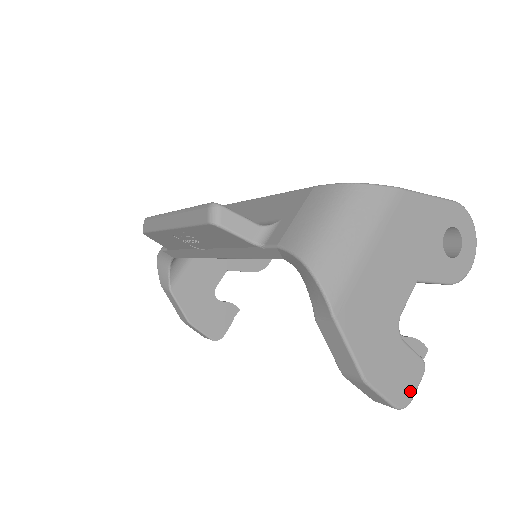
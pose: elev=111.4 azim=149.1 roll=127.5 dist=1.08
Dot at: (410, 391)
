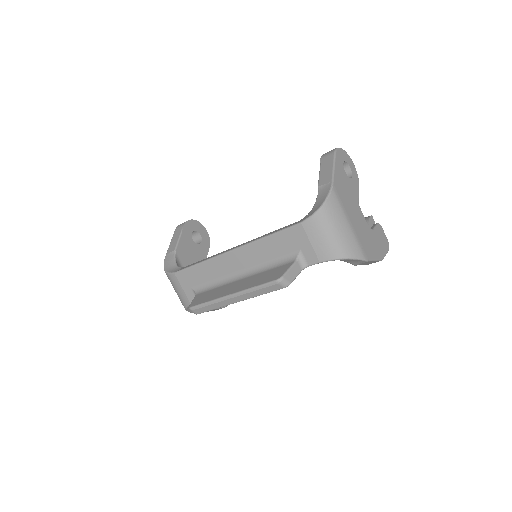
Dot at: (386, 239)
